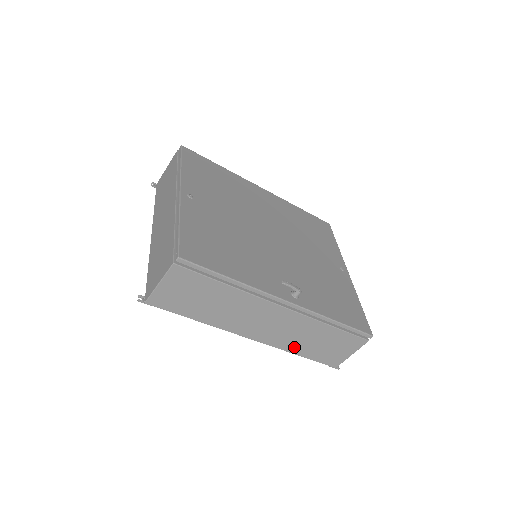
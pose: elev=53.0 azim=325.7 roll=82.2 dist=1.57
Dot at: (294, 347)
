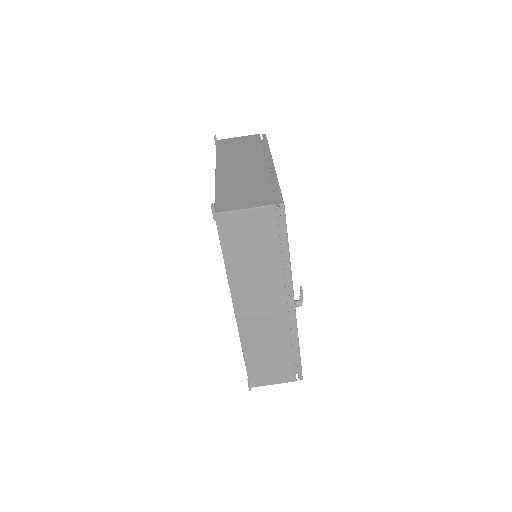
Dot at: (250, 345)
